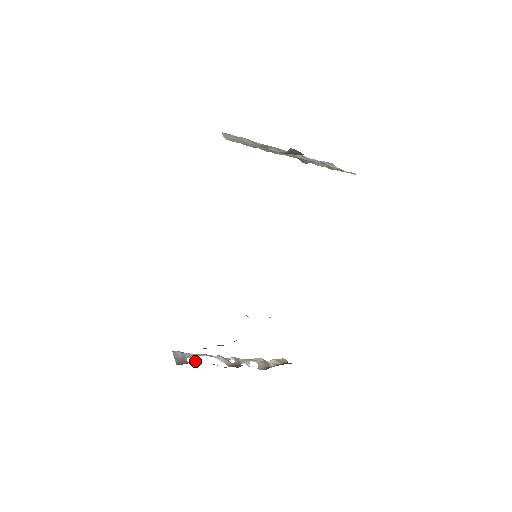
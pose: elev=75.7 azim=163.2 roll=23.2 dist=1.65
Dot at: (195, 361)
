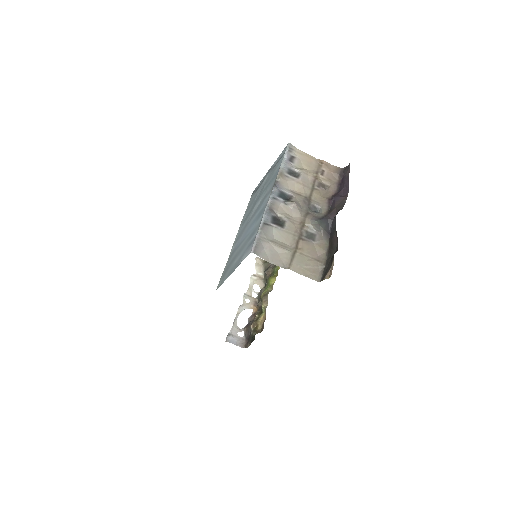
Dot at: occluded
